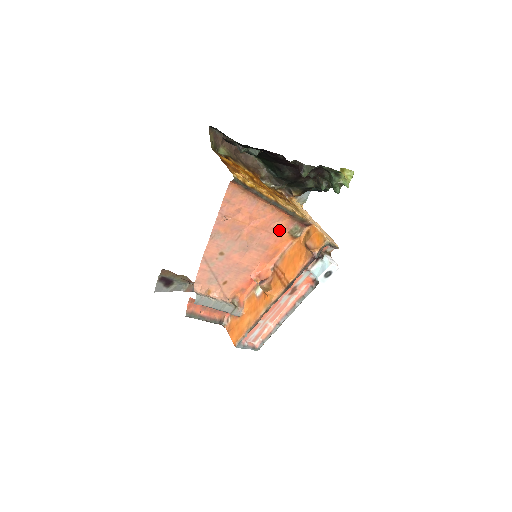
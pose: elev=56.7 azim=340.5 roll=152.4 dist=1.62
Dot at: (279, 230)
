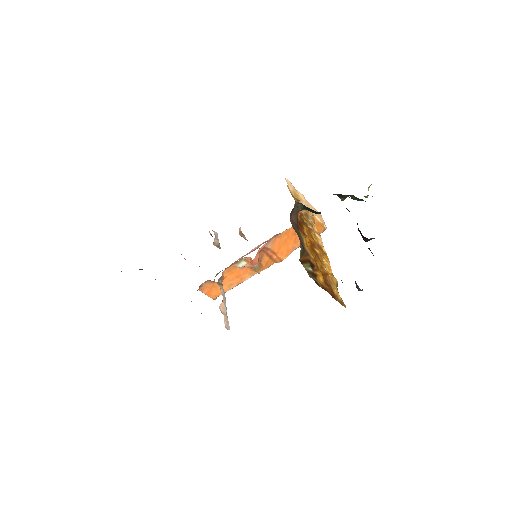
Dot at: occluded
